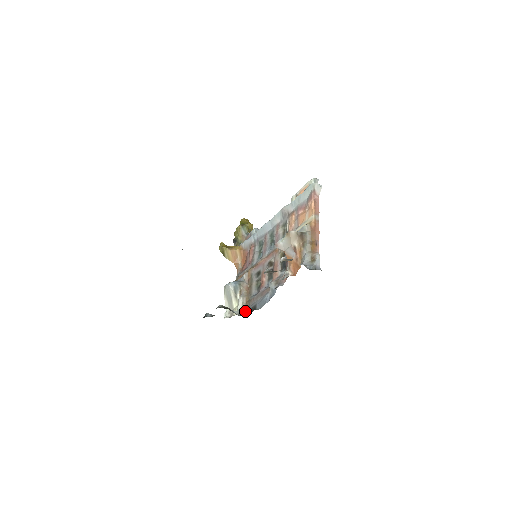
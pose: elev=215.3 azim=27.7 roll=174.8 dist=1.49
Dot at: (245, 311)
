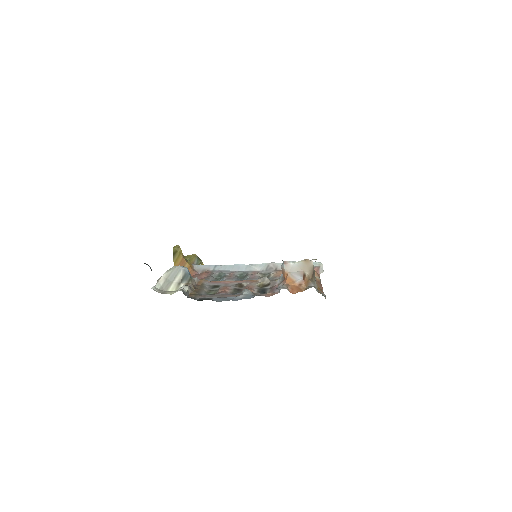
Dot at: (189, 297)
